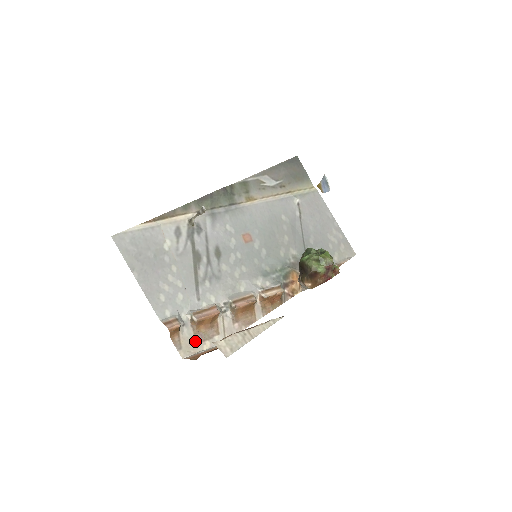
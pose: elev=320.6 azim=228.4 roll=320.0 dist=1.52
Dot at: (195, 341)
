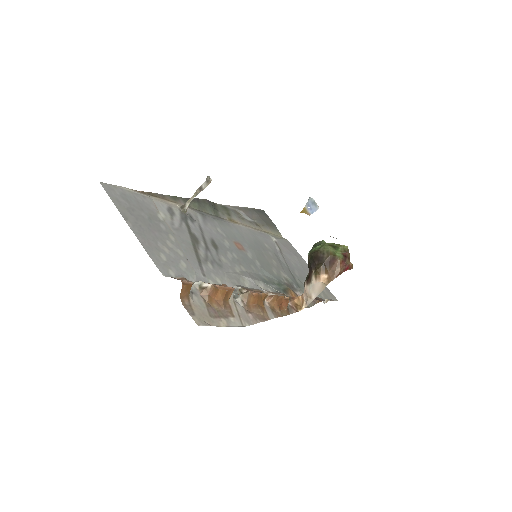
Dot at: (209, 313)
